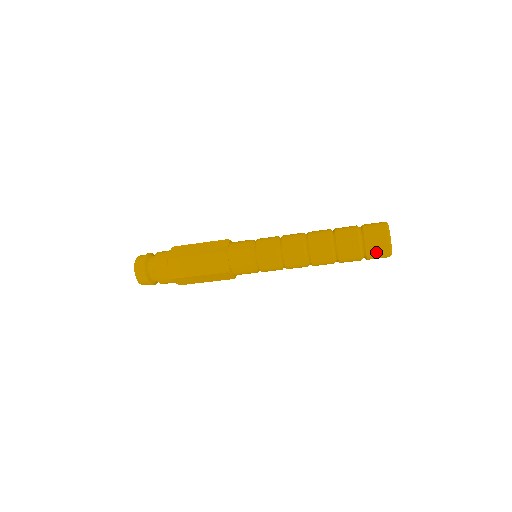
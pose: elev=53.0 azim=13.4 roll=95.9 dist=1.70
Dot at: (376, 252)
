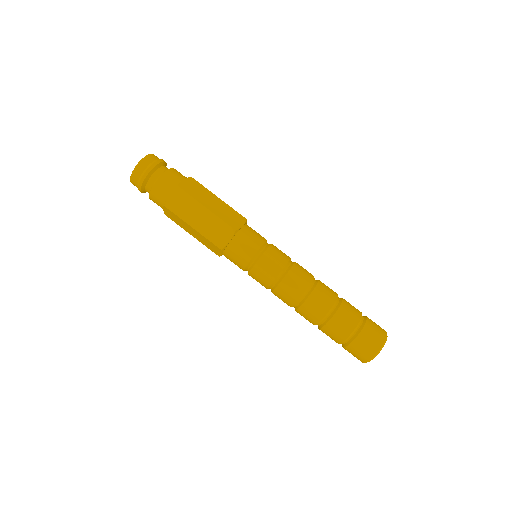
Dot at: (357, 351)
